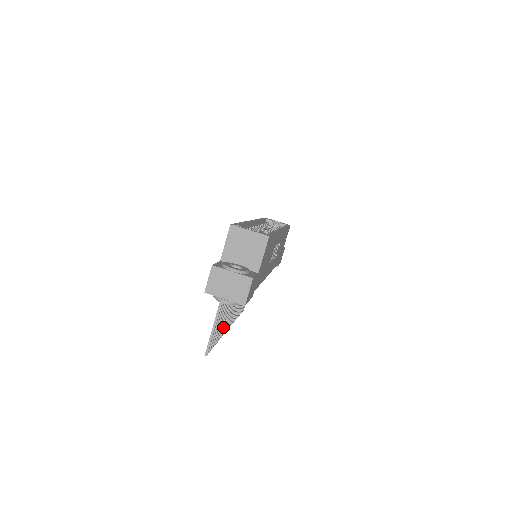
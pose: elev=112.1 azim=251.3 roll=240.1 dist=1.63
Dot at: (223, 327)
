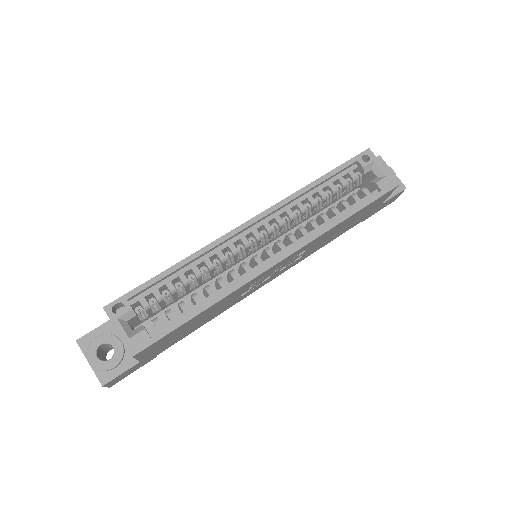
Dot at: occluded
